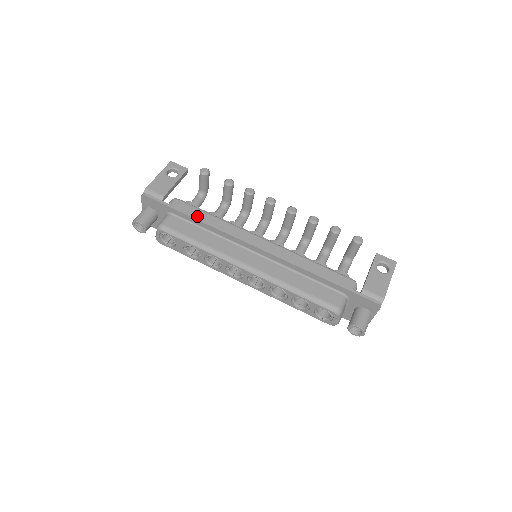
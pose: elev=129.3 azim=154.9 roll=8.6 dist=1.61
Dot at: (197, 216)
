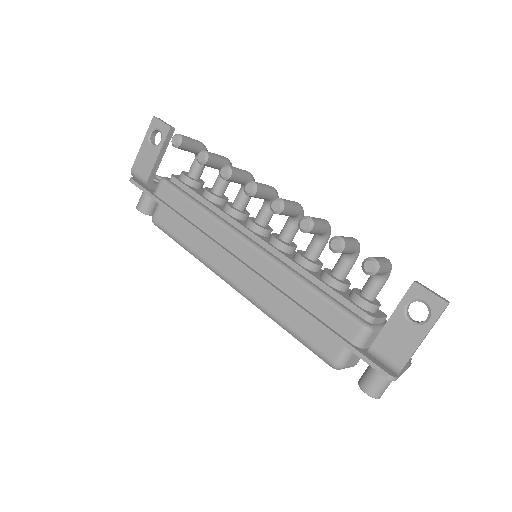
Dot at: (180, 208)
